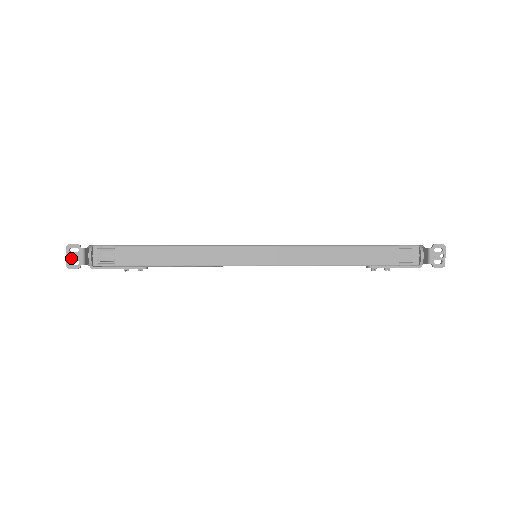
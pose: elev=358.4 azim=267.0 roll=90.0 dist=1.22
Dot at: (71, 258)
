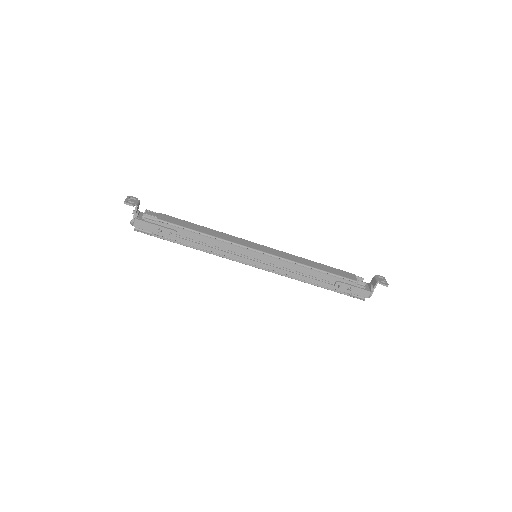
Dot at: (129, 200)
